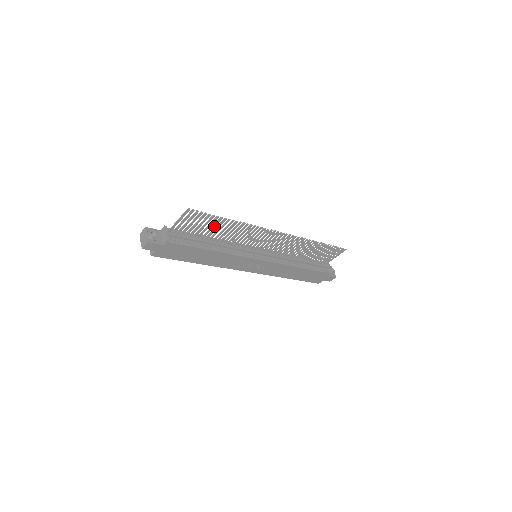
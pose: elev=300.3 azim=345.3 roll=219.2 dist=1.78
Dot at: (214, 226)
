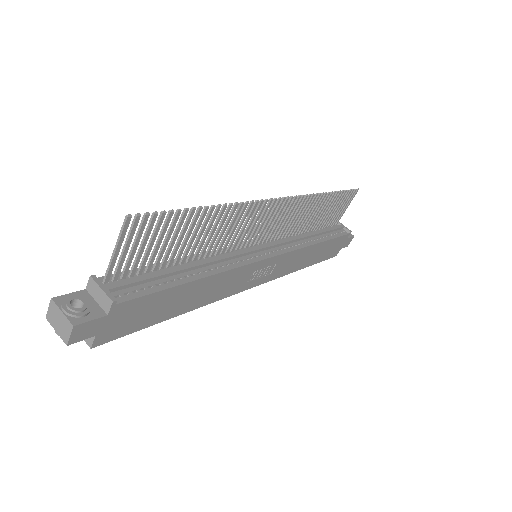
Dot at: (183, 233)
